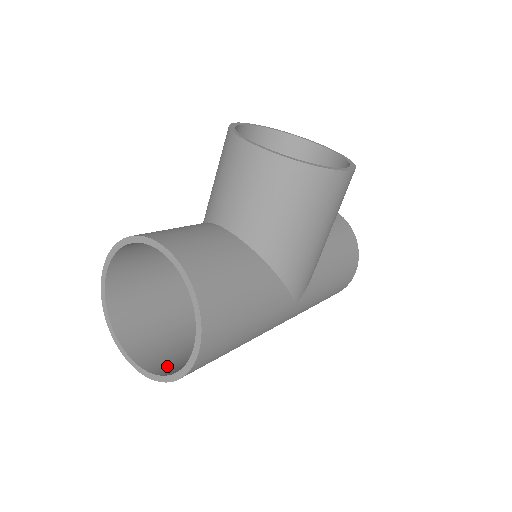
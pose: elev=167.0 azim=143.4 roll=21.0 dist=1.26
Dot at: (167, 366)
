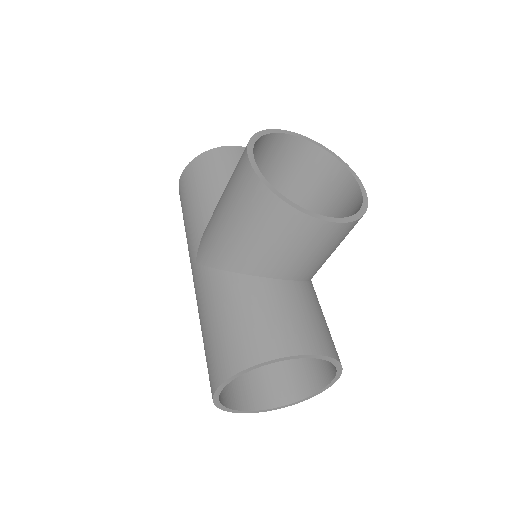
Dot at: (272, 392)
